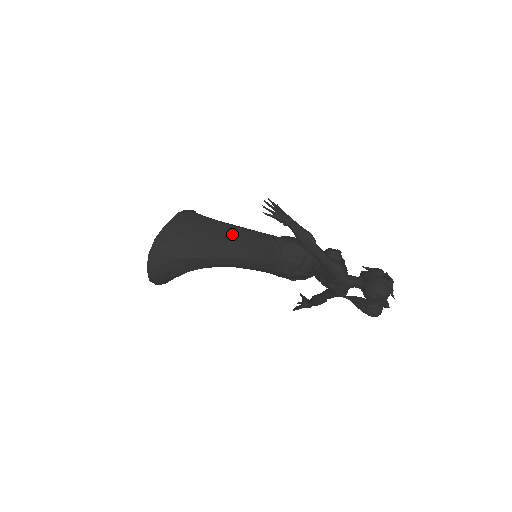
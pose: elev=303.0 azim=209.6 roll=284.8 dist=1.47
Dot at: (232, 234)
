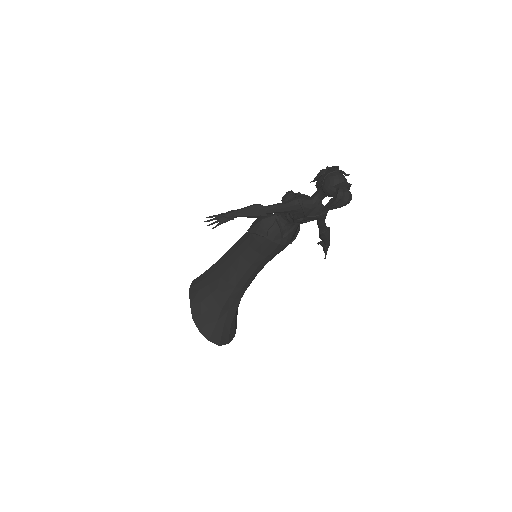
Dot at: (227, 261)
